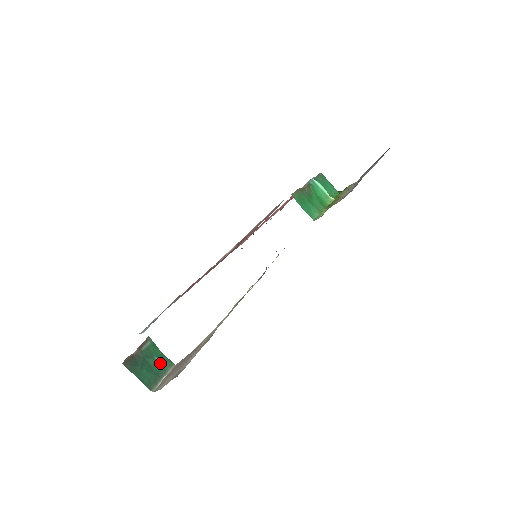
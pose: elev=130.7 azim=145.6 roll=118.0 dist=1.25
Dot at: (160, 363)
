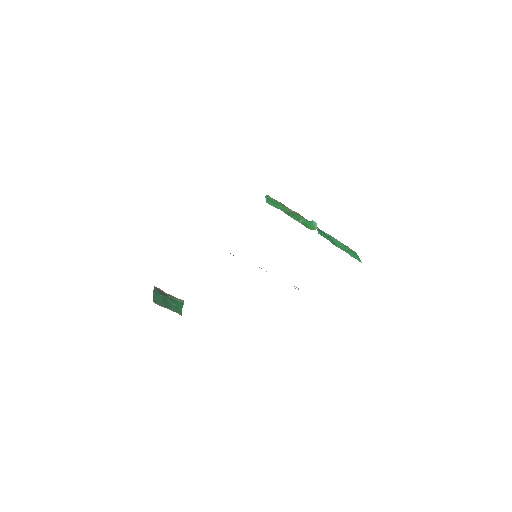
Dot at: (174, 307)
